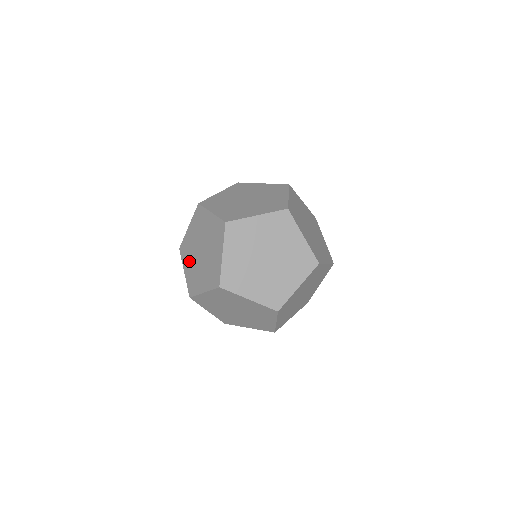
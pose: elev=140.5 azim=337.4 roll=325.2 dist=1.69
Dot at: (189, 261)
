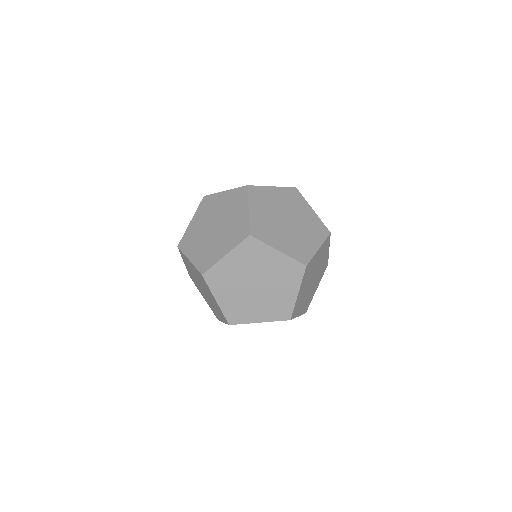
Dot at: occluded
